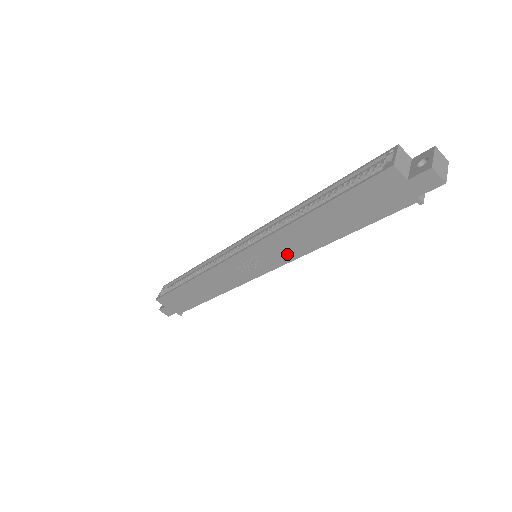
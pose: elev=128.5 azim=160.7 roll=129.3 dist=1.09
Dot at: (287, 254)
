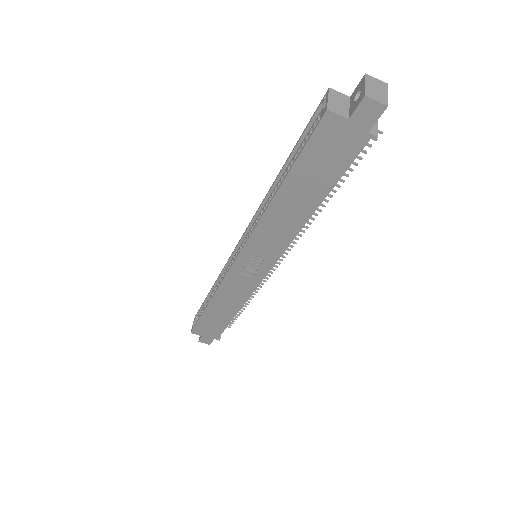
Dot at: (279, 243)
